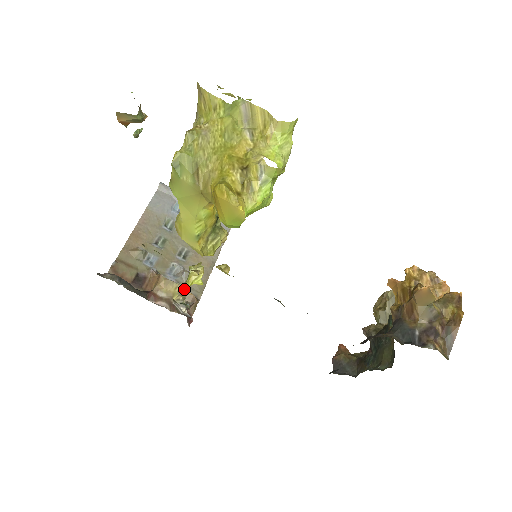
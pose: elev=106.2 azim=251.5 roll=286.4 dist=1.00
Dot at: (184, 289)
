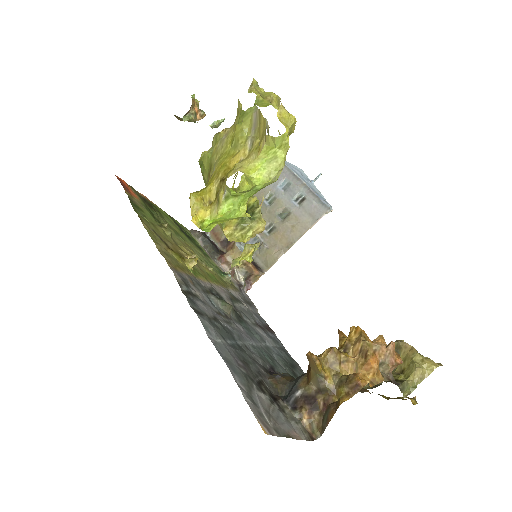
Dot at: (234, 262)
